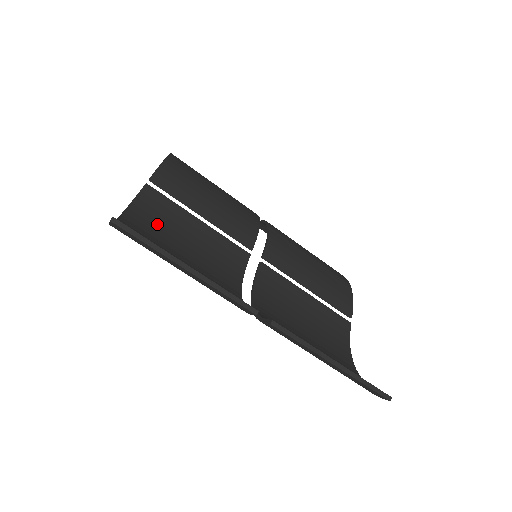
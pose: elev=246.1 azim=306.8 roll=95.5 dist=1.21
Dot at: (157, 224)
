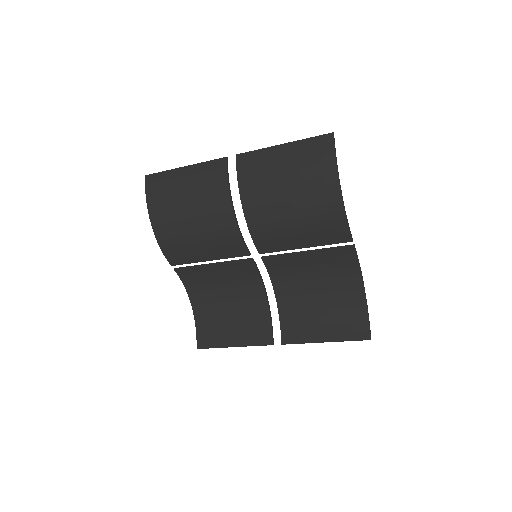
Dot at: (203, 288)
